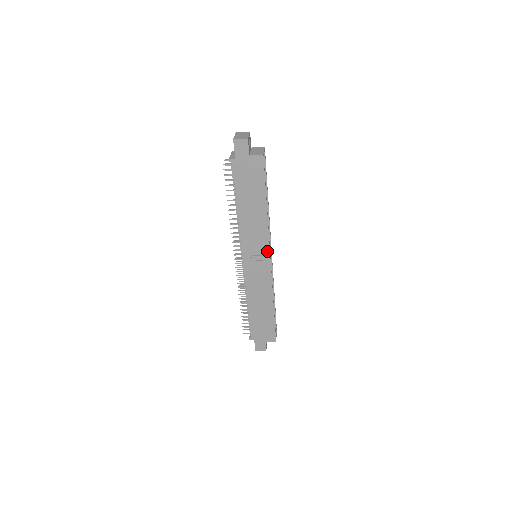
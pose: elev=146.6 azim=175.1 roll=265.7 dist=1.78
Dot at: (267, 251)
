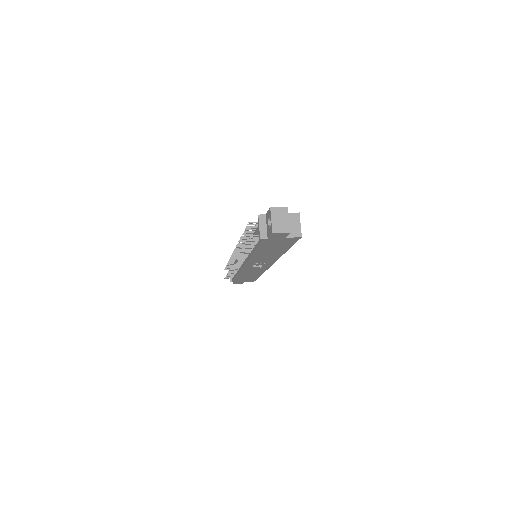
Dot at: (272, 263)
